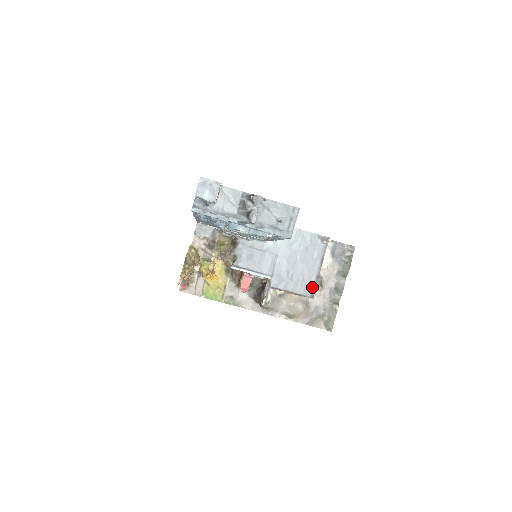
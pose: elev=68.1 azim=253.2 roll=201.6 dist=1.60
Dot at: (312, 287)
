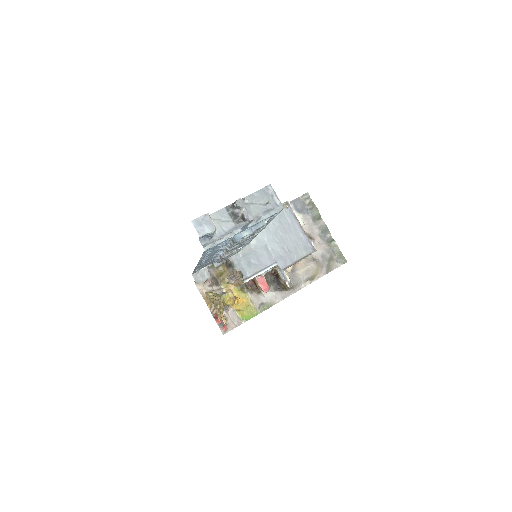
Dot at: (308, 244)
